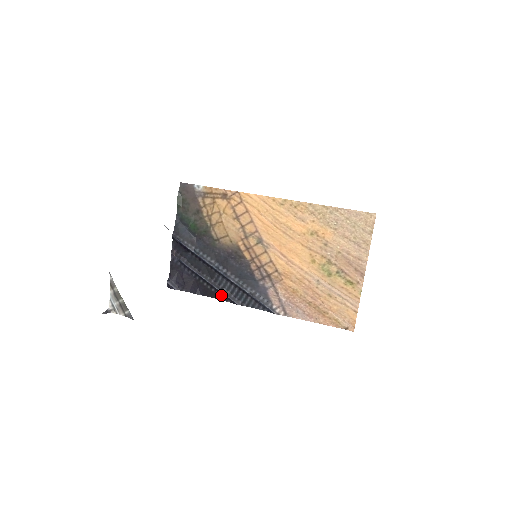
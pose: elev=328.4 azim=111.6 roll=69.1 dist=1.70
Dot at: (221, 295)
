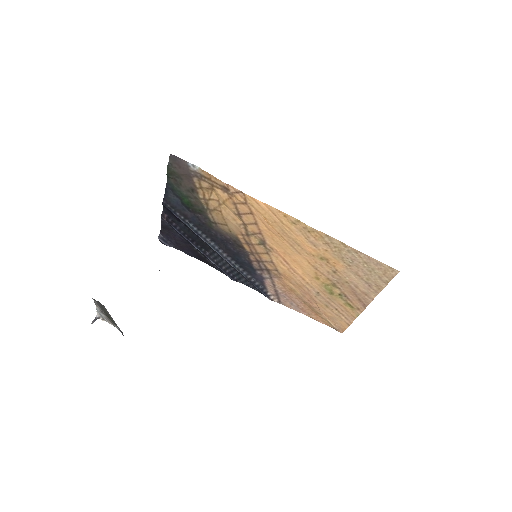
Dot at: (216, 266)
